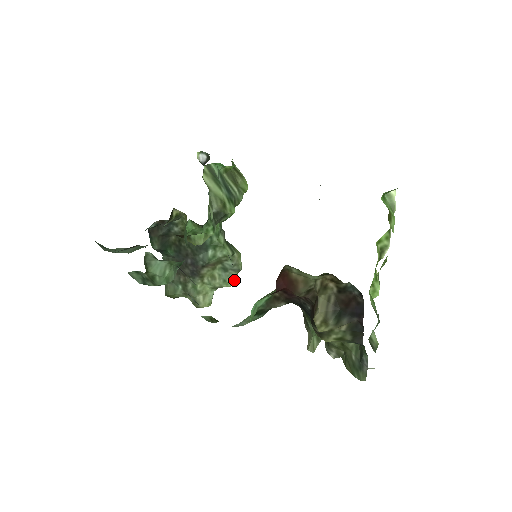
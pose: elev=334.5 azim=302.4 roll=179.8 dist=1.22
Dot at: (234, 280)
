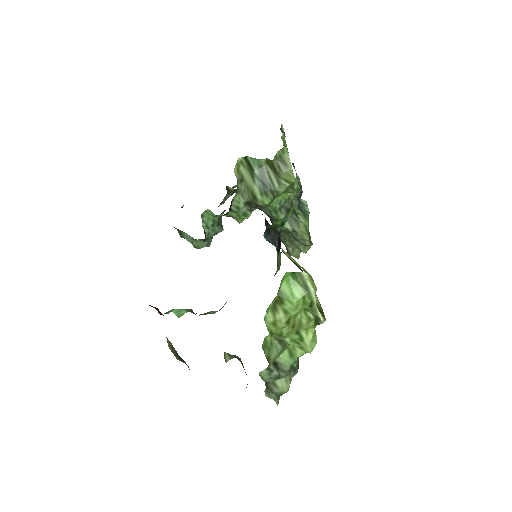
Dot at: (307, 249)
